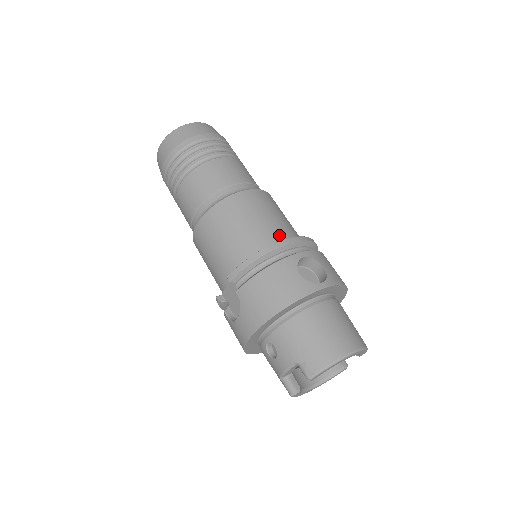
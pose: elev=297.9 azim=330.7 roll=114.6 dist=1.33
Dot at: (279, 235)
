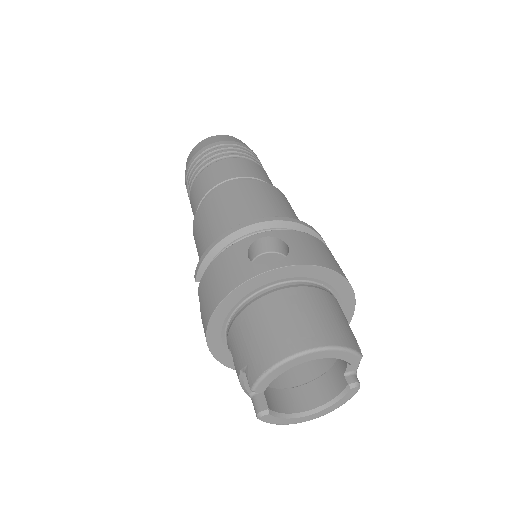
Dot at: occluded
